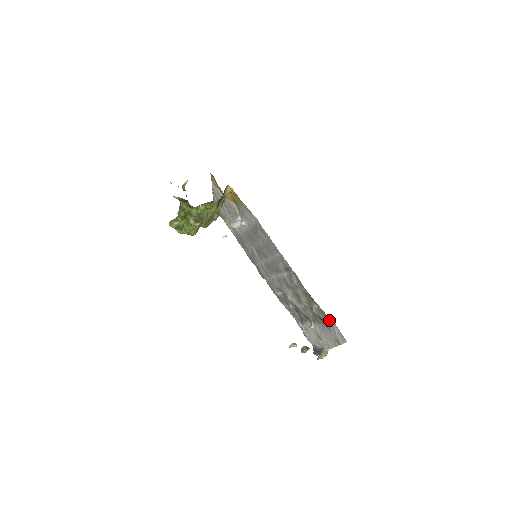
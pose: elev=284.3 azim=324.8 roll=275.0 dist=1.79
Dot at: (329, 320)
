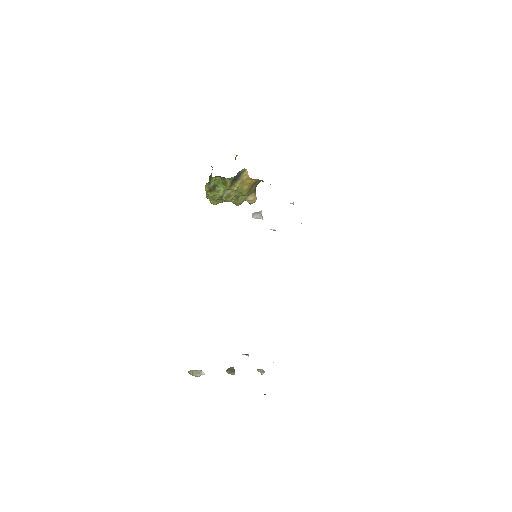
Dot at: occluded
